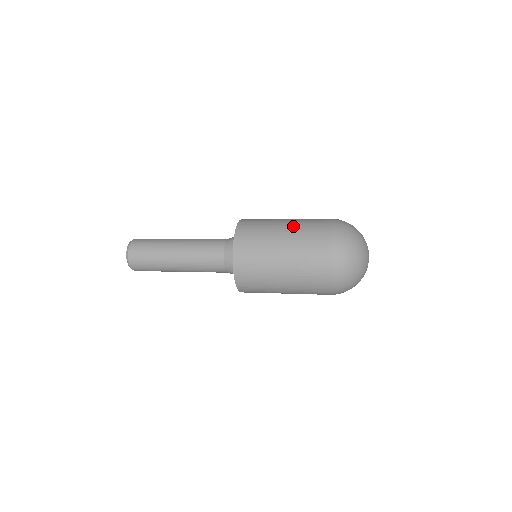
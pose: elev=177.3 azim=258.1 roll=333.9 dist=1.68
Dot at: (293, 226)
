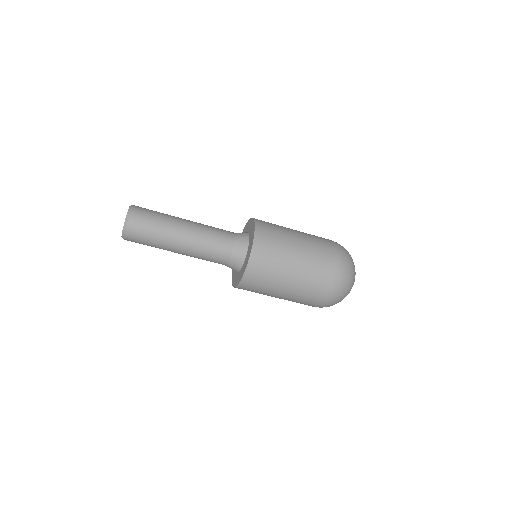
Dot at: occluded
